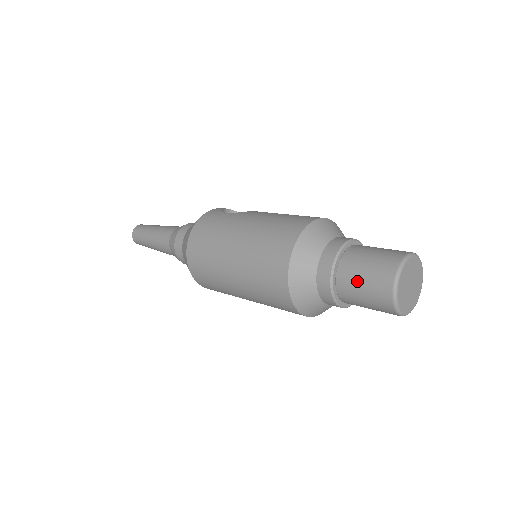
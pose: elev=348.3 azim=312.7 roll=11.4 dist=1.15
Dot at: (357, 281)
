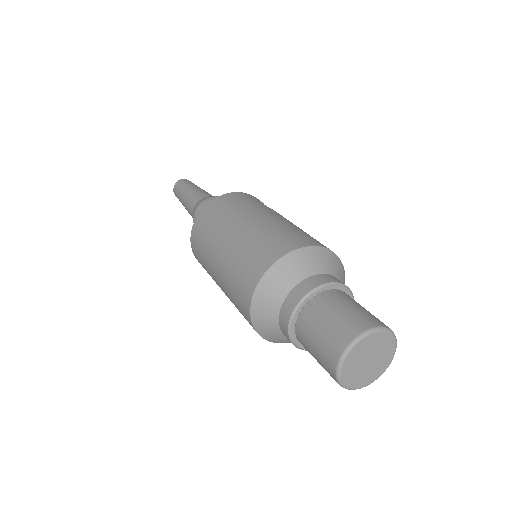
Dot at: (323, 317)
